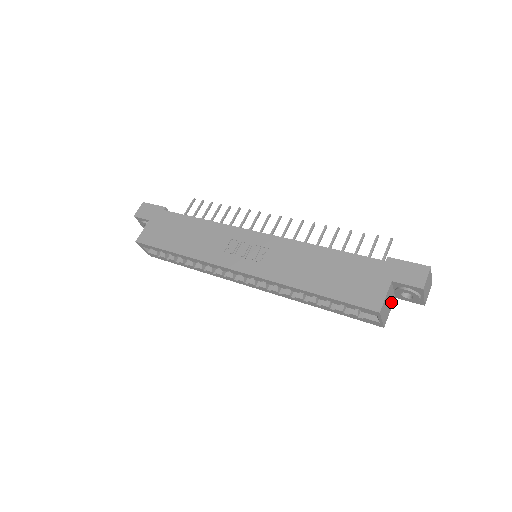
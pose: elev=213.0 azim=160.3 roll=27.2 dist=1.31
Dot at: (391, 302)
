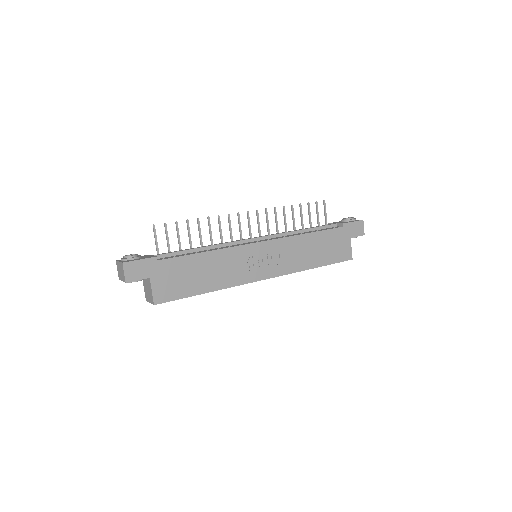
Dot at: occluded
